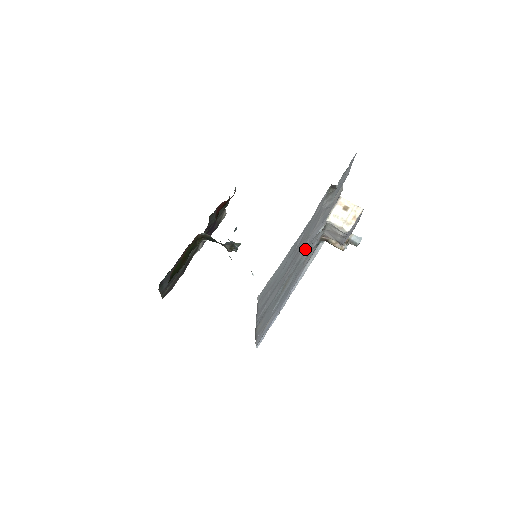
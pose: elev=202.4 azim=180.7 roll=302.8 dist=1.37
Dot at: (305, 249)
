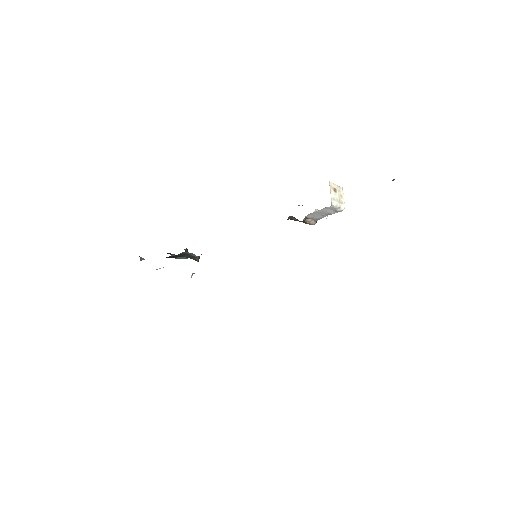
Dot at: occluded
